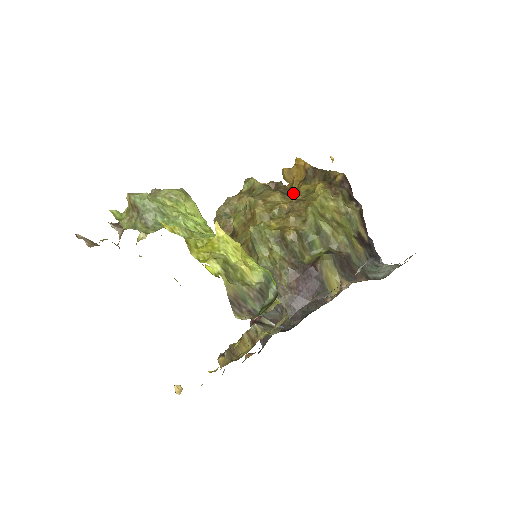
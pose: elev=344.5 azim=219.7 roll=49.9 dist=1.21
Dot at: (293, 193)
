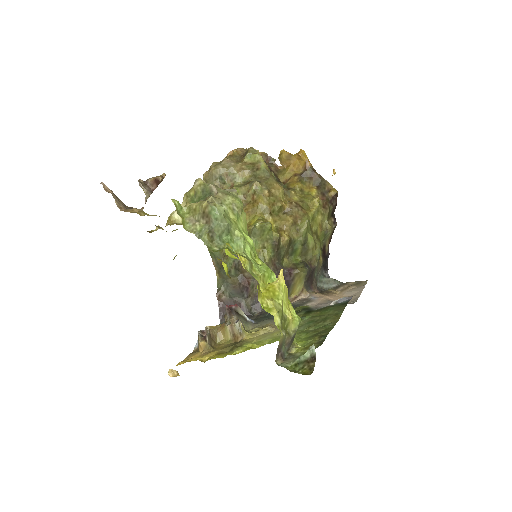
Dot at: (284, 179)
